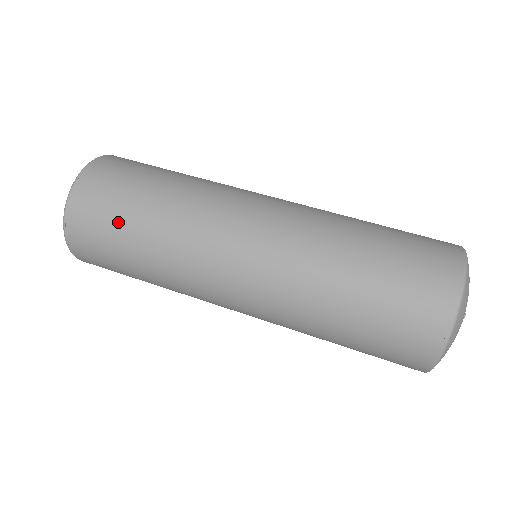
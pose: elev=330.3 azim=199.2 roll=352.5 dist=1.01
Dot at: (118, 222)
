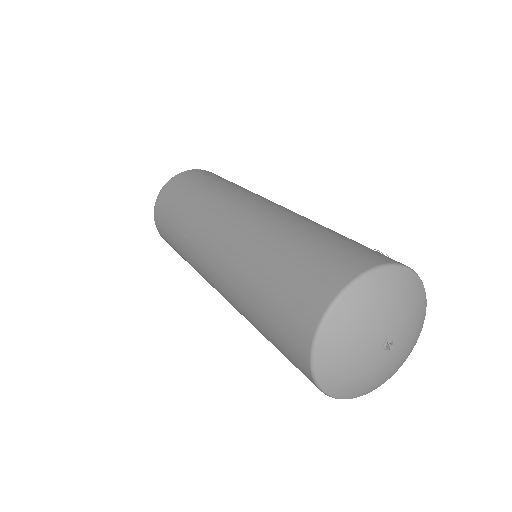
Dot at: (168, 231)
